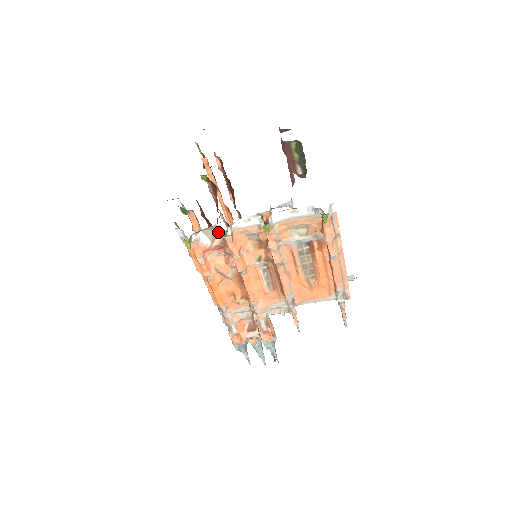
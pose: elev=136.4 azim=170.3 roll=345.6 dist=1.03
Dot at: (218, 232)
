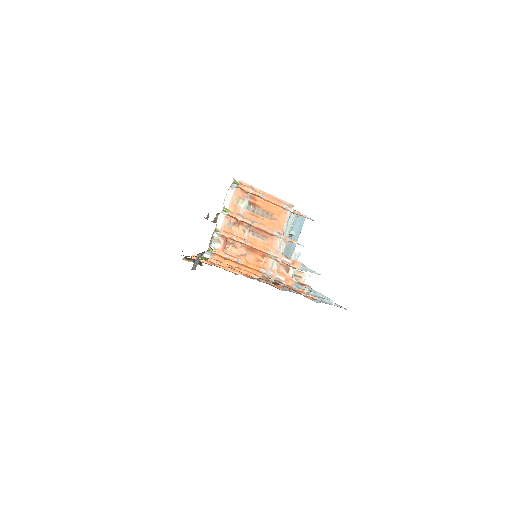
Dot at: (217, 238)
